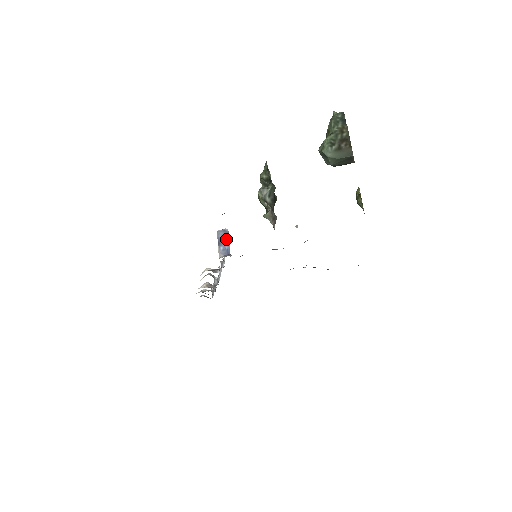
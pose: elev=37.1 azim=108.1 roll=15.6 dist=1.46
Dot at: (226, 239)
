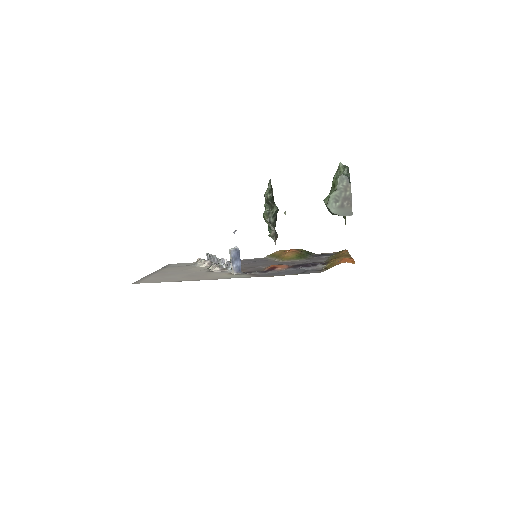
Dot at: (238, 257)
